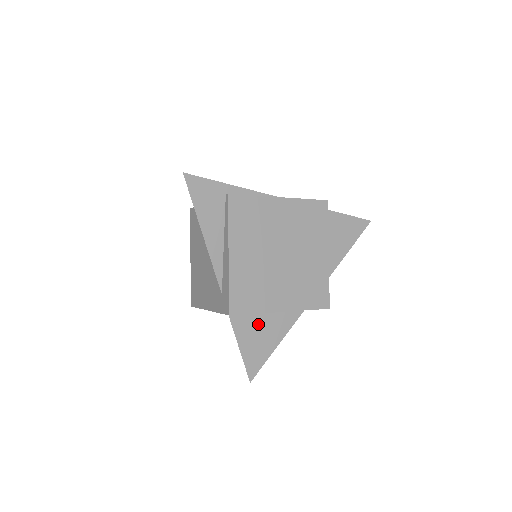
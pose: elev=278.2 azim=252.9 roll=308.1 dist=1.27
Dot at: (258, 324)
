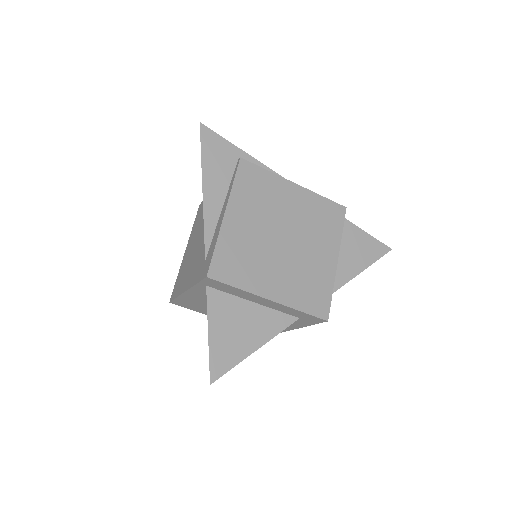
Dot at: (238, 313)
